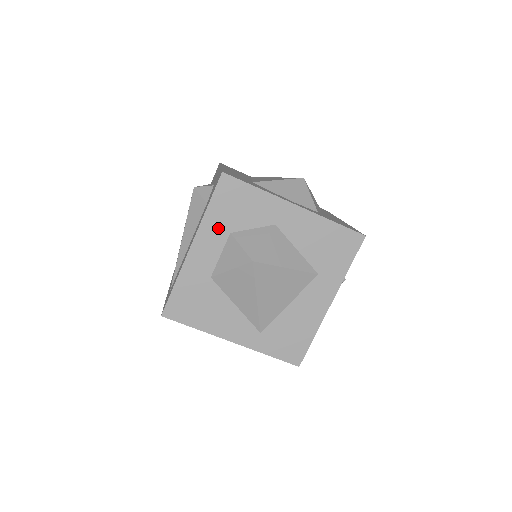
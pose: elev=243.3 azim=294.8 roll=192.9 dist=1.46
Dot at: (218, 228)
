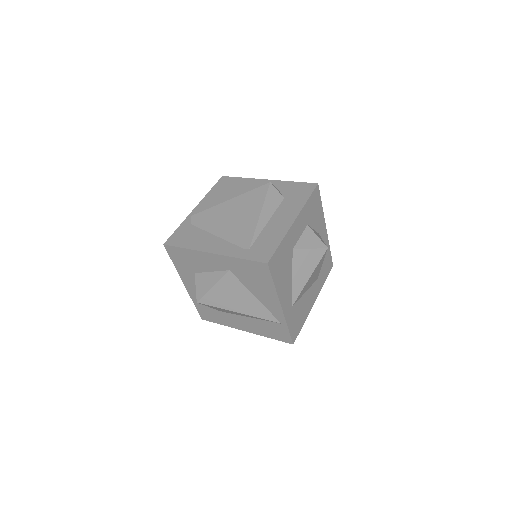
Dot at: (306, 217)
